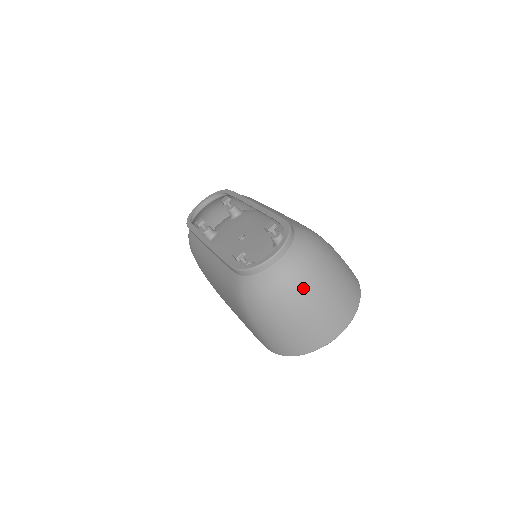
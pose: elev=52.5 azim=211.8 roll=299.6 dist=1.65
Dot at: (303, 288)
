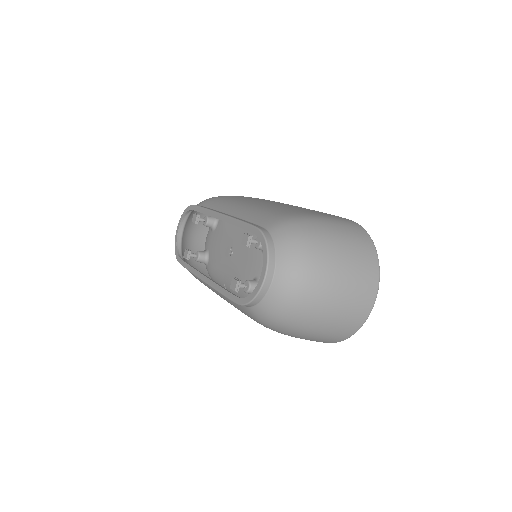
Dot at: (312, 288)
